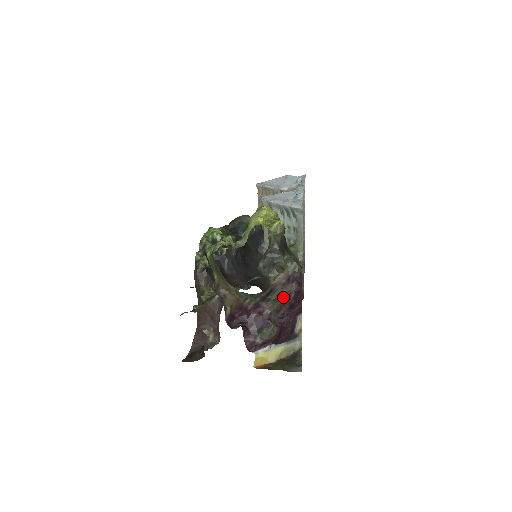
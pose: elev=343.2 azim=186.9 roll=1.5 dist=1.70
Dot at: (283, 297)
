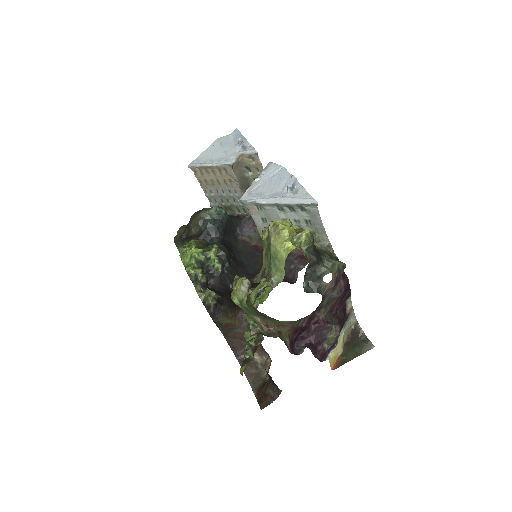
Dot at: (335, 298)
